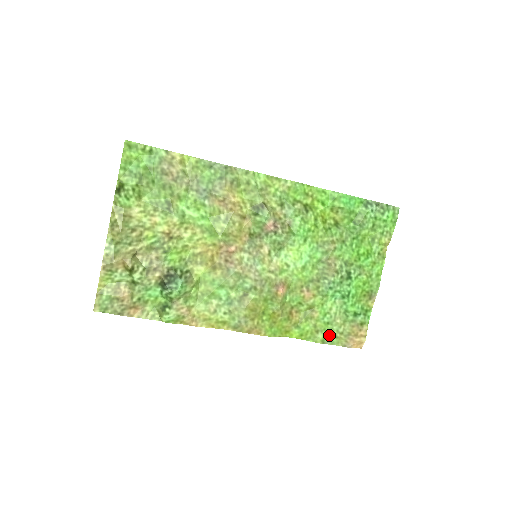
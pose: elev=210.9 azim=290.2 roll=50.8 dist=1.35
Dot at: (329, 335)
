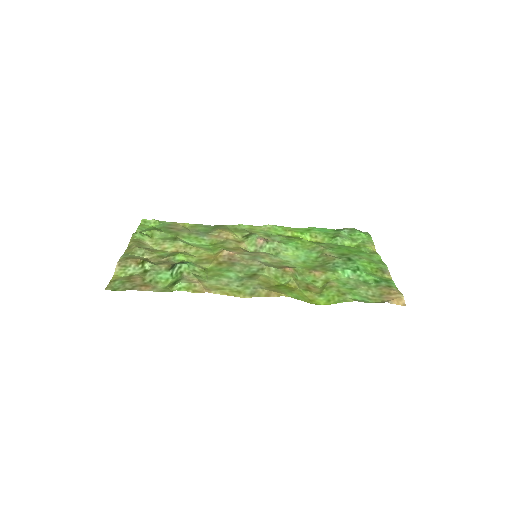
Dot at: (359, 297)
